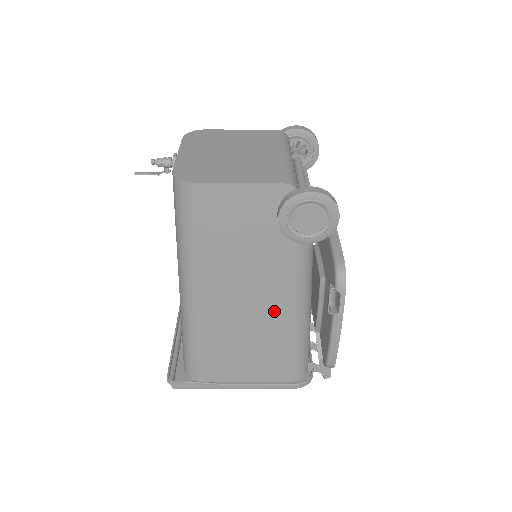
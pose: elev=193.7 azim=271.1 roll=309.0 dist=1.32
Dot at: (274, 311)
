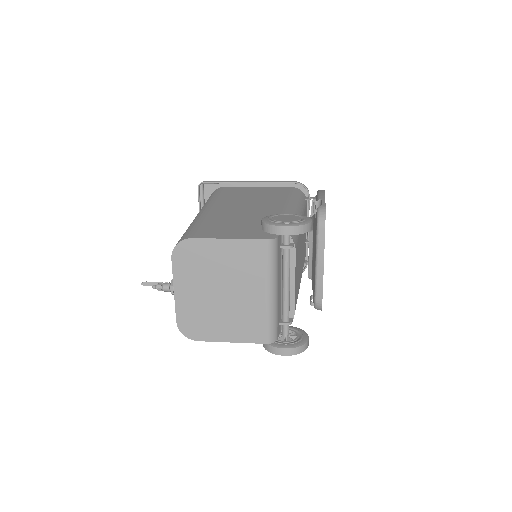
Dot at: occluded
